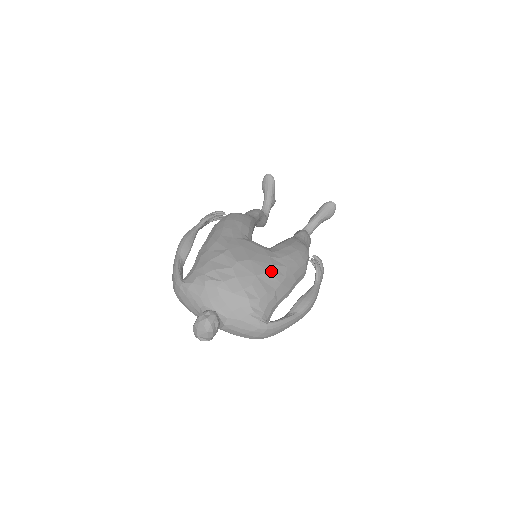
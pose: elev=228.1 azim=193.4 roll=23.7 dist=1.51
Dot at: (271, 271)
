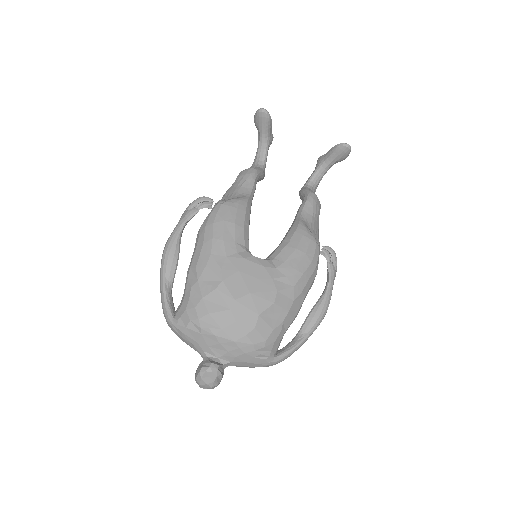
Dot at: (276, 302)
